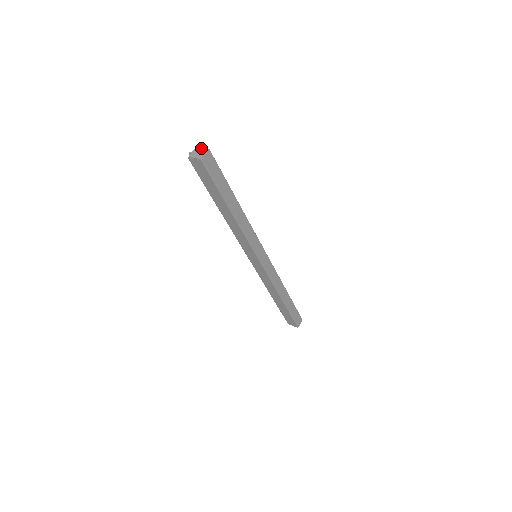
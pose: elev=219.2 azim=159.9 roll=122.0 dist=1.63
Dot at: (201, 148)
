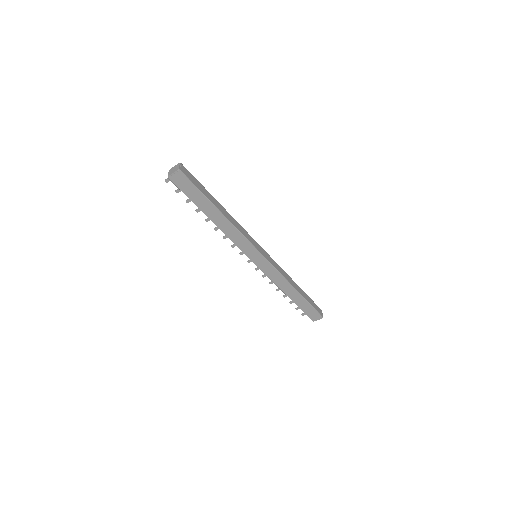
Dot at: (174, 167)
